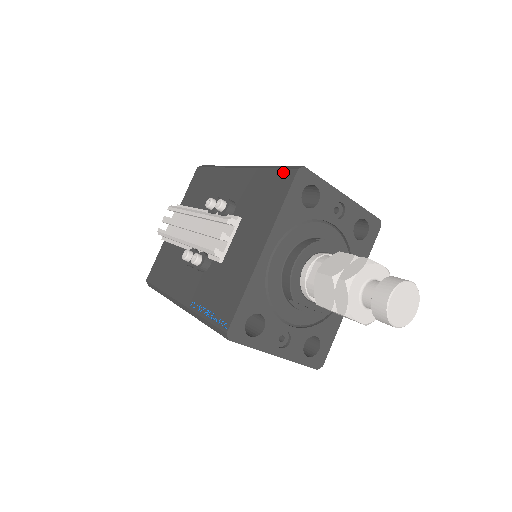
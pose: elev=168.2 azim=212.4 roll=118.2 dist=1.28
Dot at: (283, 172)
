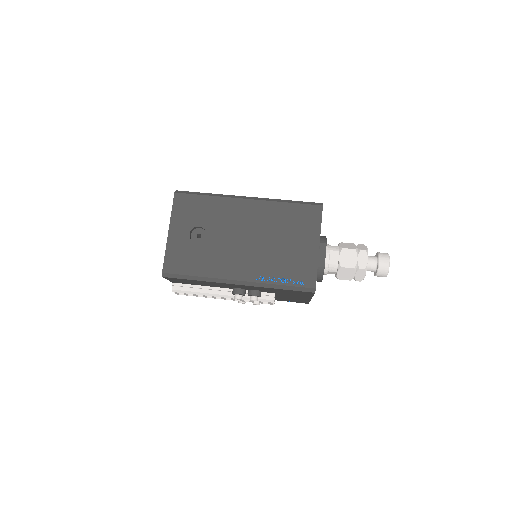
Dot at: occluded
